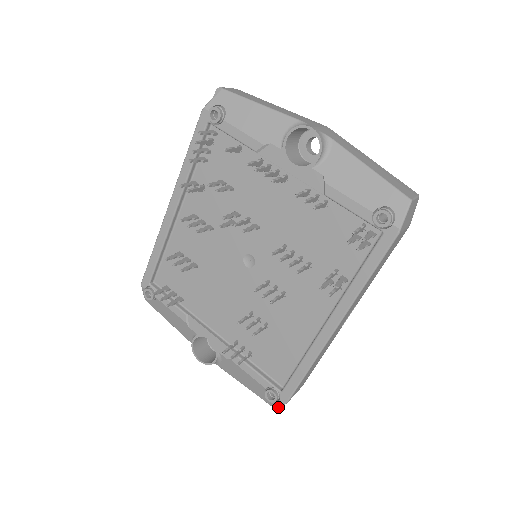
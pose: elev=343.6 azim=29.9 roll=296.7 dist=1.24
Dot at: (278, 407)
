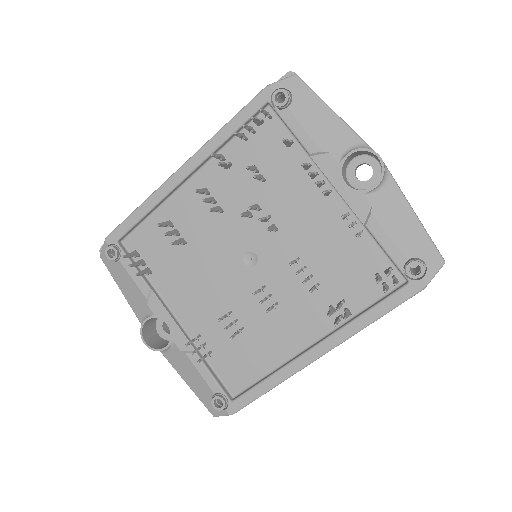
Dot at: (219, 415)
